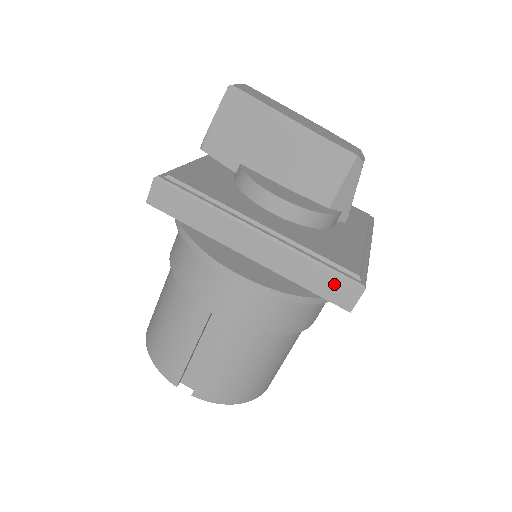
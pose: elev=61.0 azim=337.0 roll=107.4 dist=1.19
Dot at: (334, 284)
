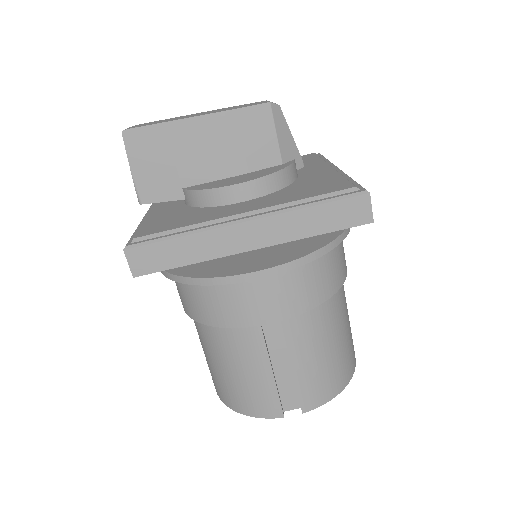
Dot at: (342, 210)
